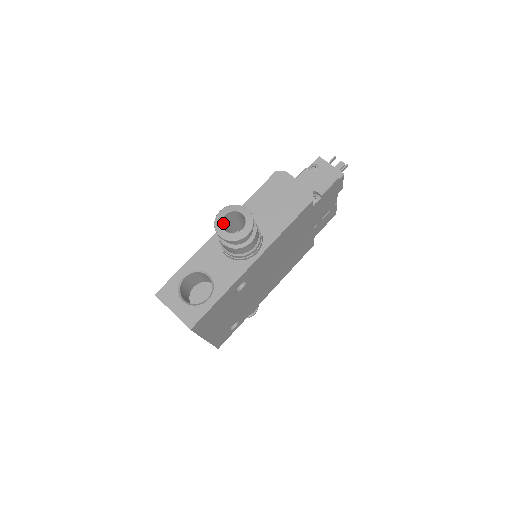
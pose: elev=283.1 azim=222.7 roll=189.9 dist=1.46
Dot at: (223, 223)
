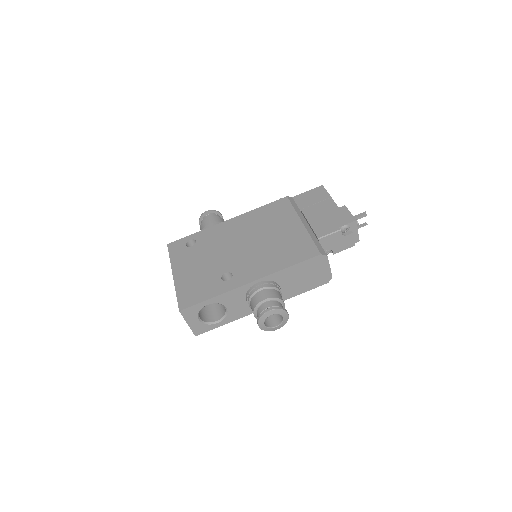
Dot at: occluded
